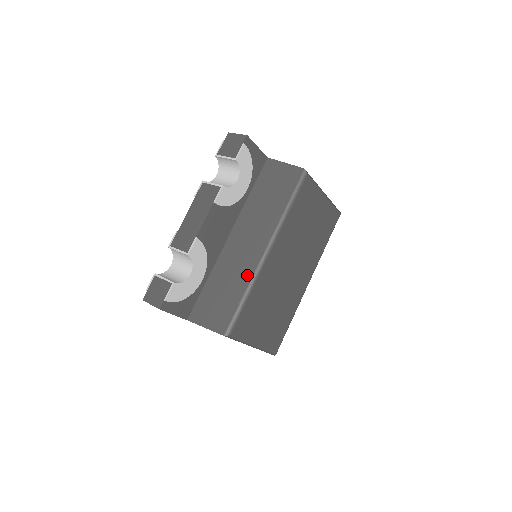
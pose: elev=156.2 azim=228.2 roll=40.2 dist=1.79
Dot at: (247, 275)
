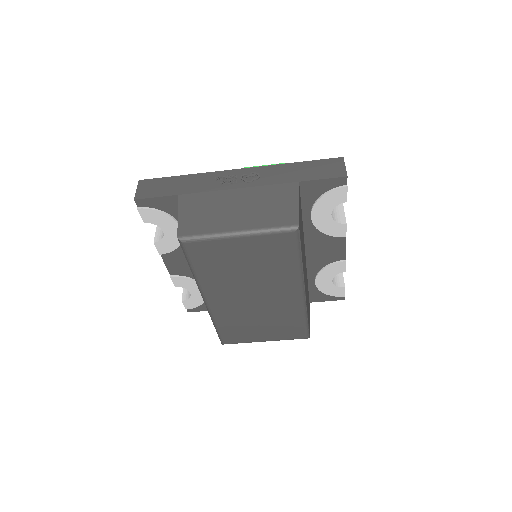
Dot at: occluded
